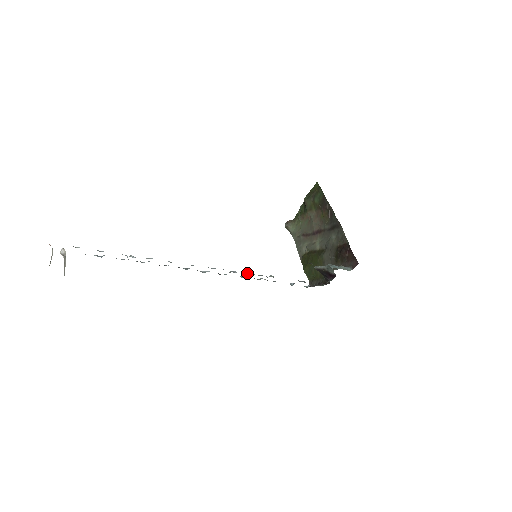
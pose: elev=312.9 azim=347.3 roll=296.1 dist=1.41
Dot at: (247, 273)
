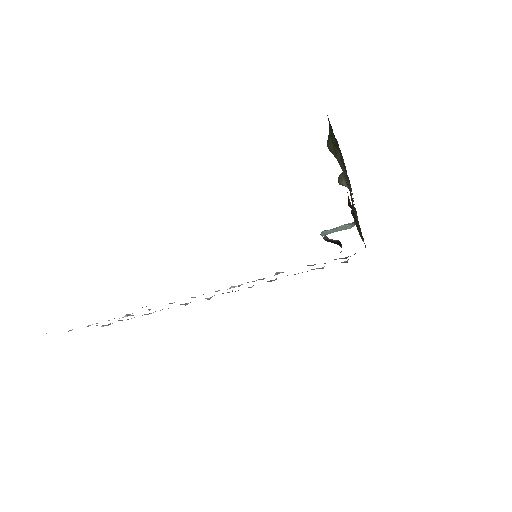
Dot at: occluded
